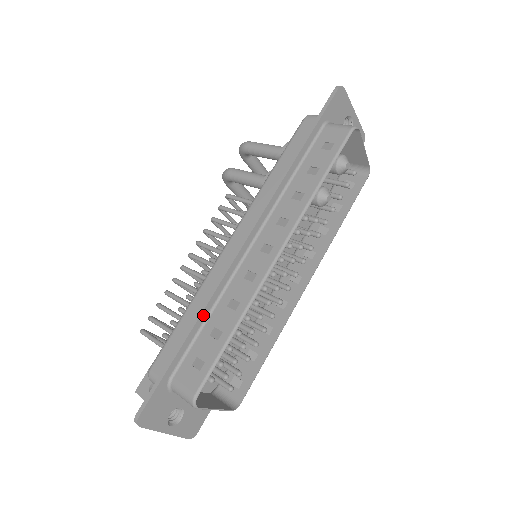
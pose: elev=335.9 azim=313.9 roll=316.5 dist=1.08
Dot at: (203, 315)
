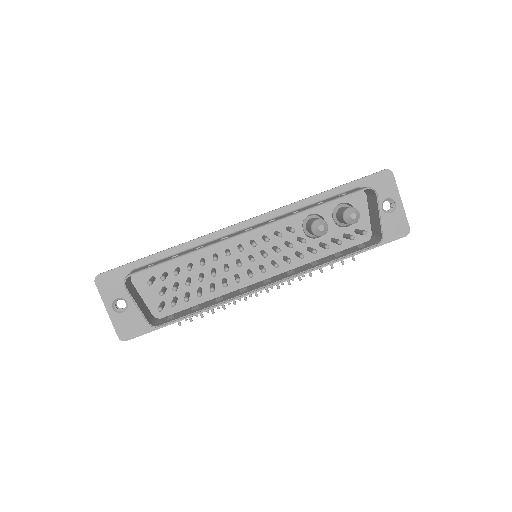
Dot at: (181, 247)
